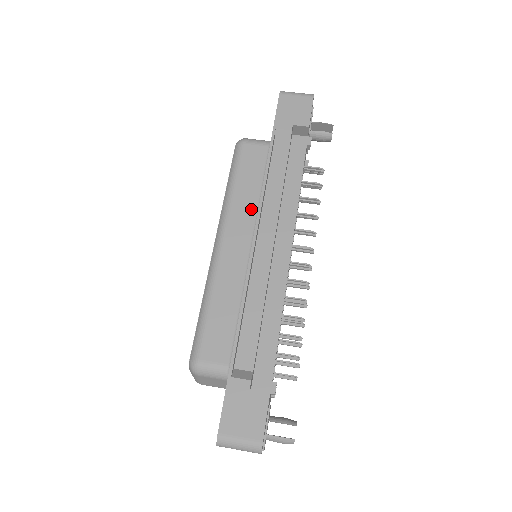
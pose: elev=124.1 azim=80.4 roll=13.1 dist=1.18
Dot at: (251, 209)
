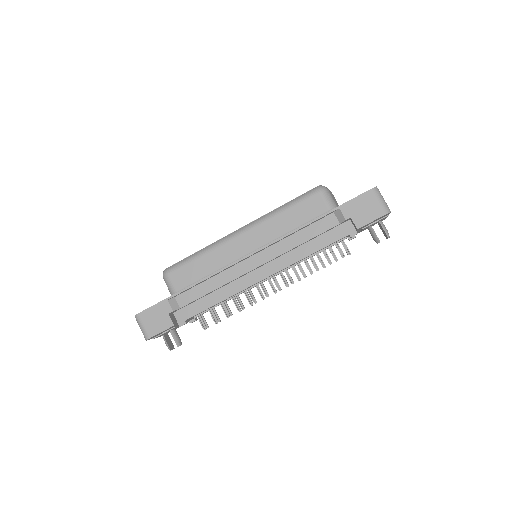
Dot at: (275, 234)
